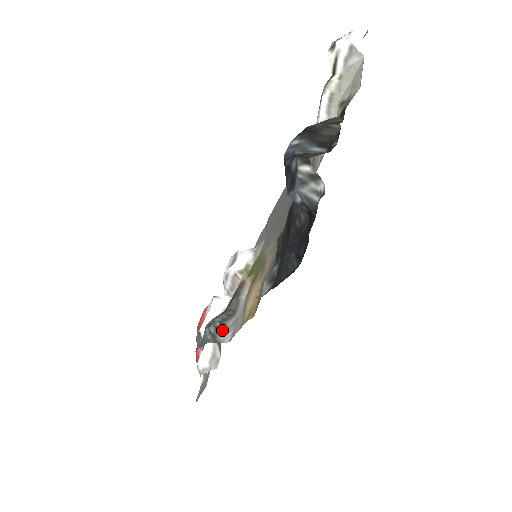
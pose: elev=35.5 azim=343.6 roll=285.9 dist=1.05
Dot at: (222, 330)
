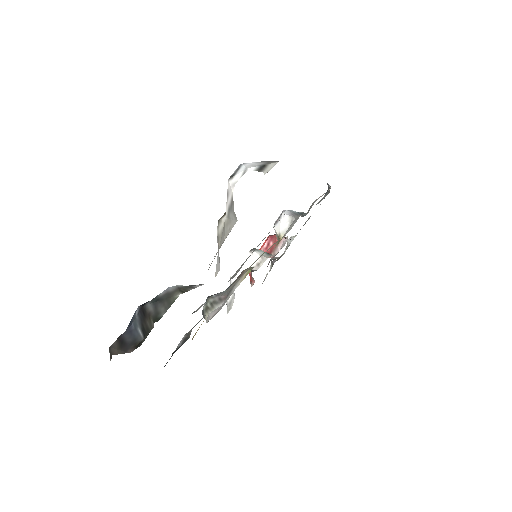
Dot at: (209, 311)
